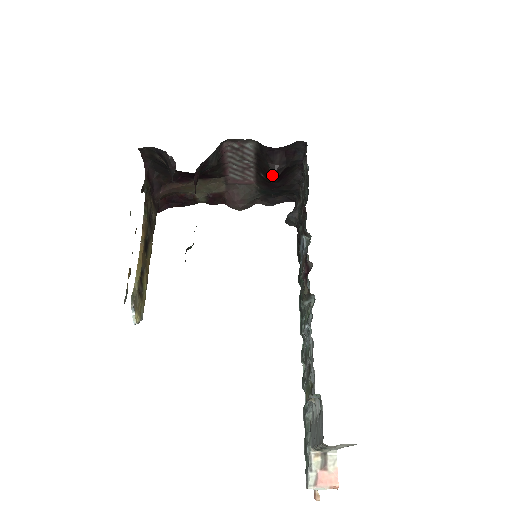
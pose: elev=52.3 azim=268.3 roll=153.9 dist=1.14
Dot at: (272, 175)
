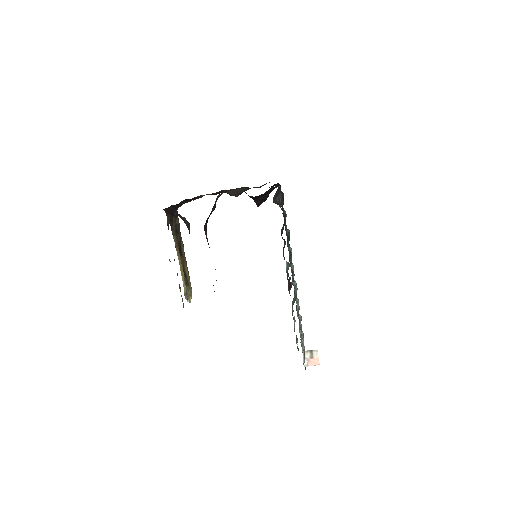
Dot at: (257, 204)
